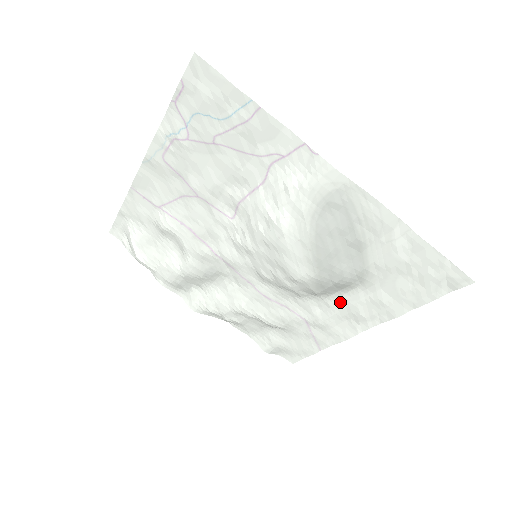
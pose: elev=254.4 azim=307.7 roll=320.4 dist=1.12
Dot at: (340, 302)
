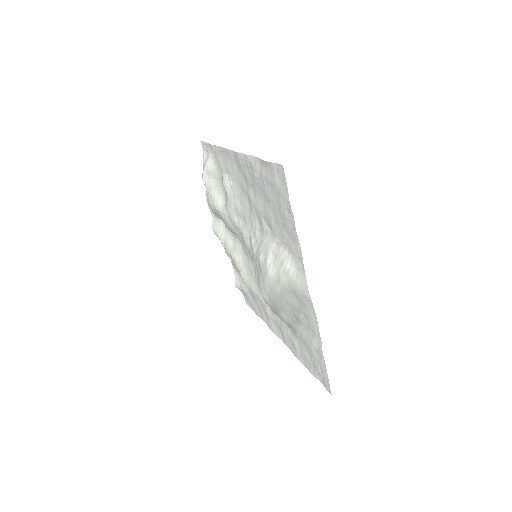
Dot at: (279, 320)
